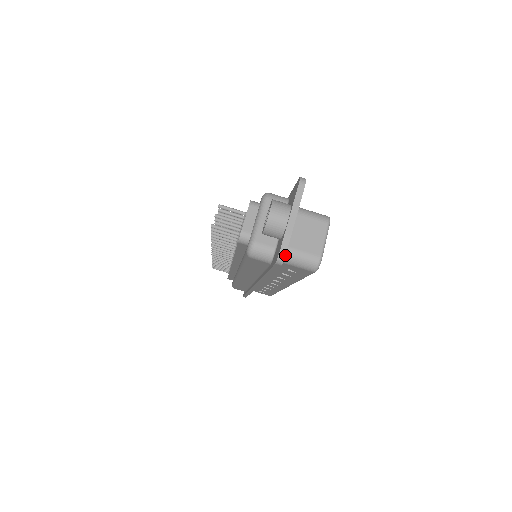
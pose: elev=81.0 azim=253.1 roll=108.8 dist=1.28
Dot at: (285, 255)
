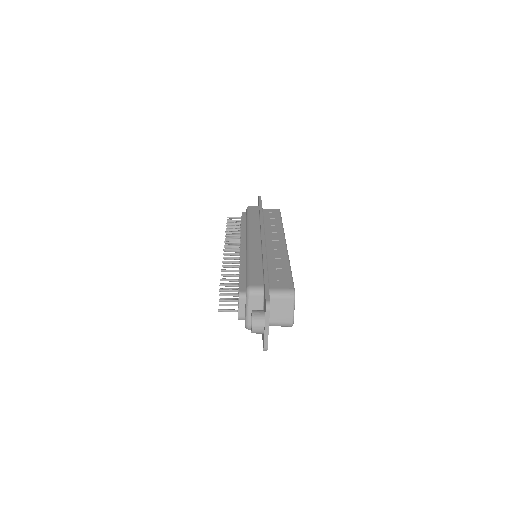
Dot at: (267, 349)
